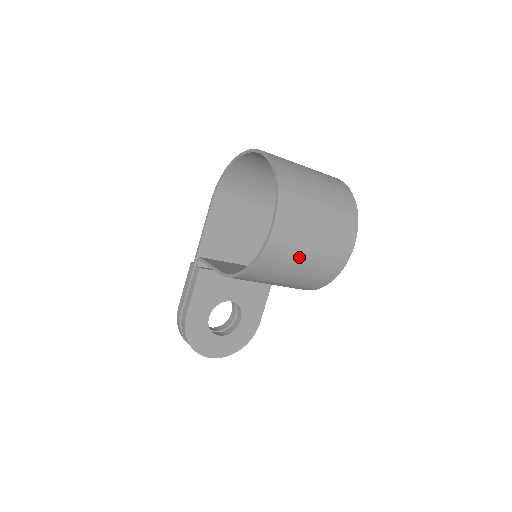
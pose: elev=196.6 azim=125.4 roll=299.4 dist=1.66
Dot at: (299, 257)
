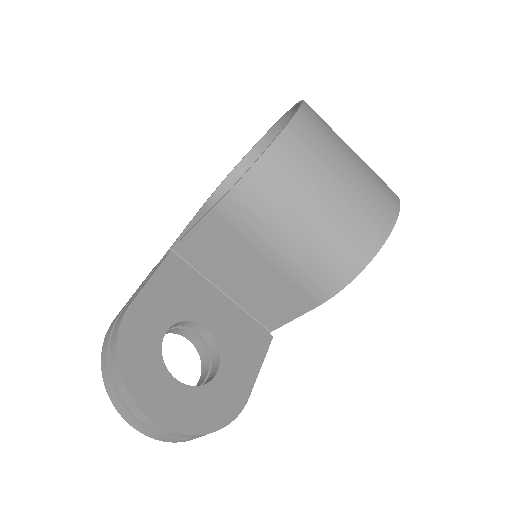
Dot at: (331, 170)
